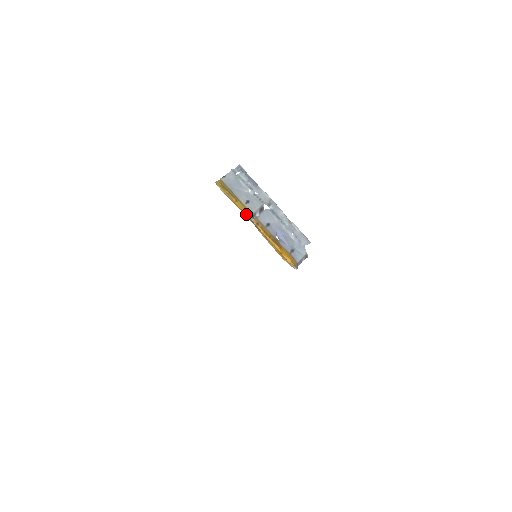
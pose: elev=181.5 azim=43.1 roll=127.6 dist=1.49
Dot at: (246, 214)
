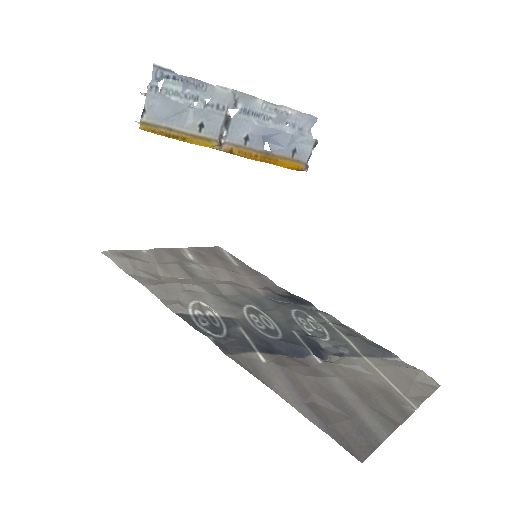
Dot at: occluded
